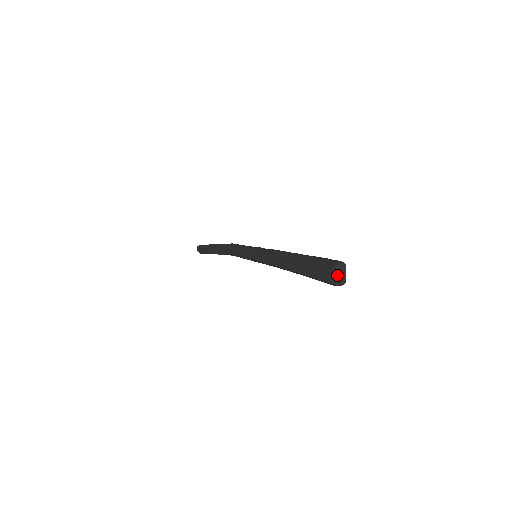
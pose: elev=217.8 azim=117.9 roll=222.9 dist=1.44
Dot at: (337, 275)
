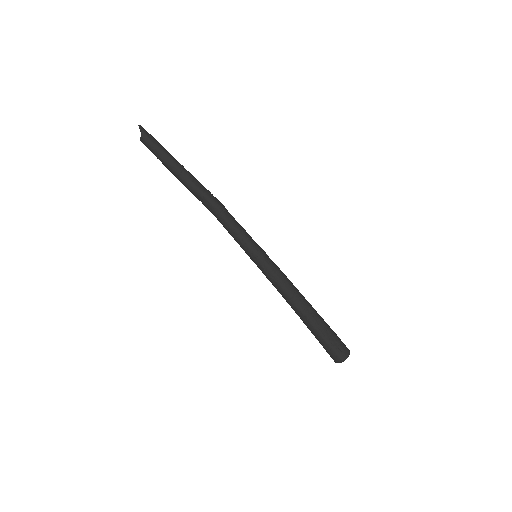
Dot at: (343, 360)
